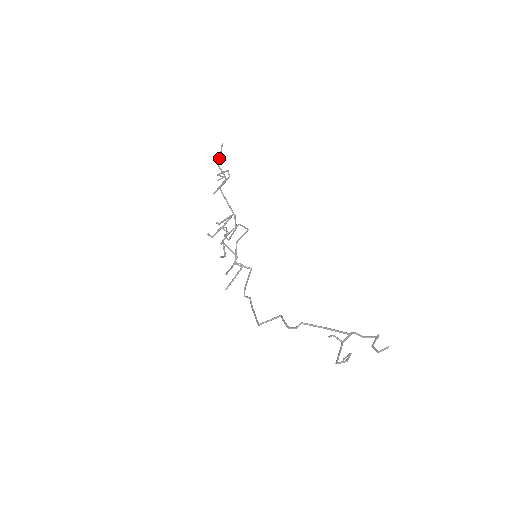
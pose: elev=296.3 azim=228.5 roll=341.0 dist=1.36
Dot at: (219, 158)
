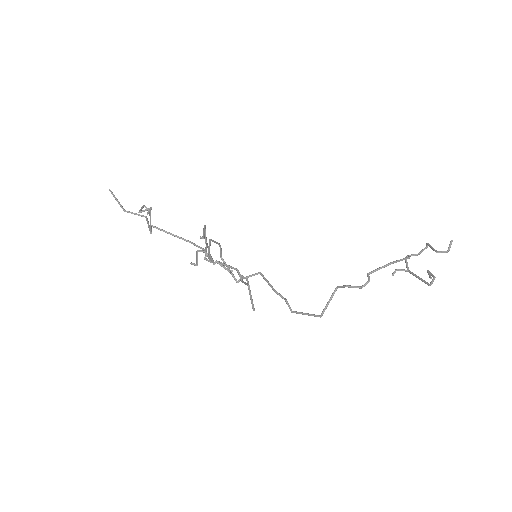
Dot at: (119, 204)
